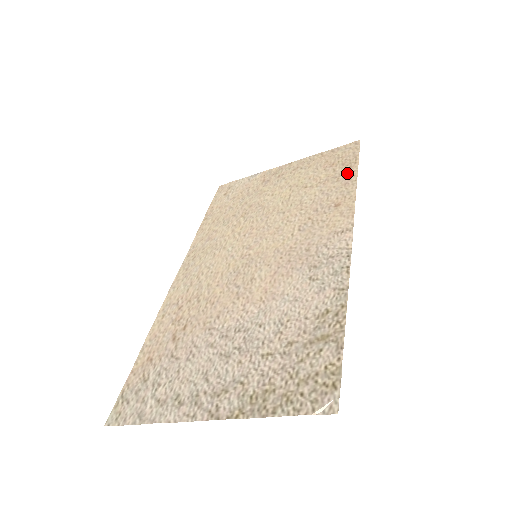
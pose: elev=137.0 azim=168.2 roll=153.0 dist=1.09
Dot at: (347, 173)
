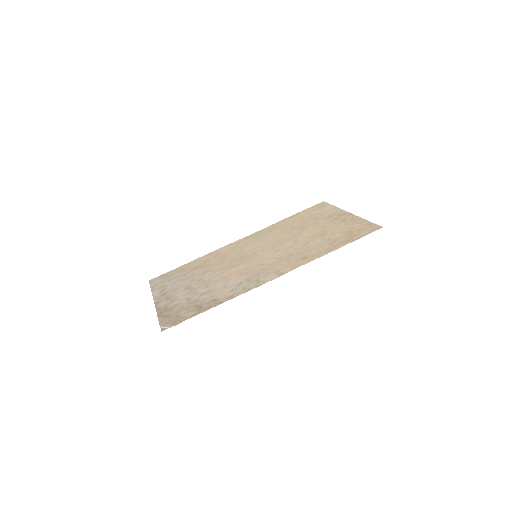
Dot at: (339, 244)
